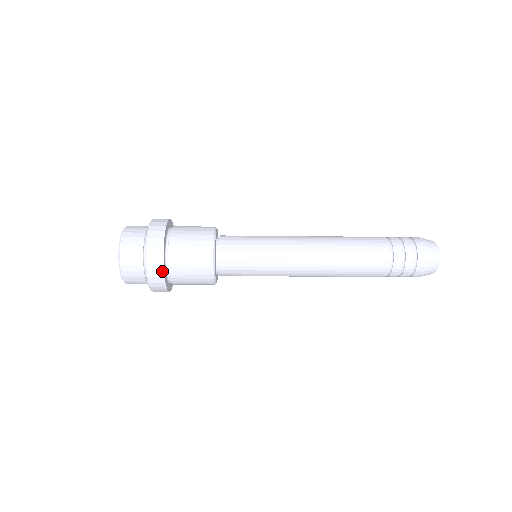
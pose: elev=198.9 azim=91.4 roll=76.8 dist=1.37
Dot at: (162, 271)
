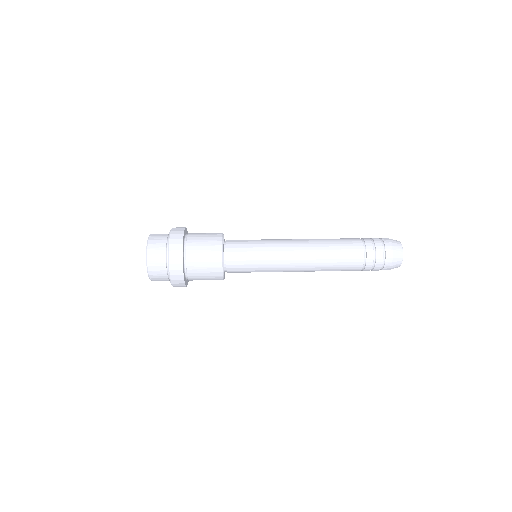
Dot at: (182, 271)
